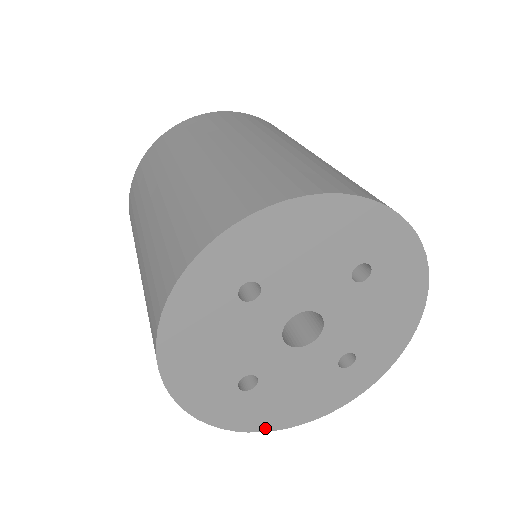
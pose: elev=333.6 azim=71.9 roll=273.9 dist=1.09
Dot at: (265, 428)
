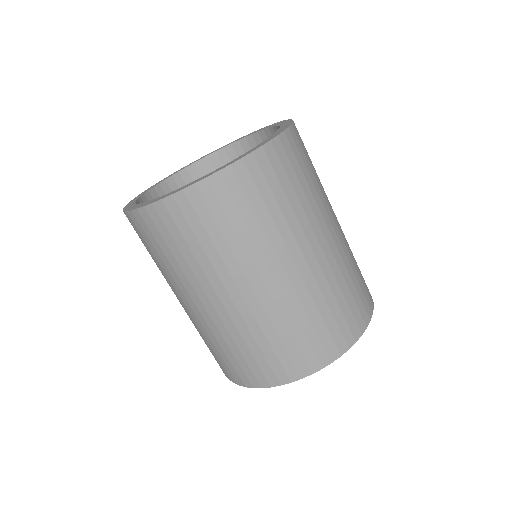
Dot at: occluded
